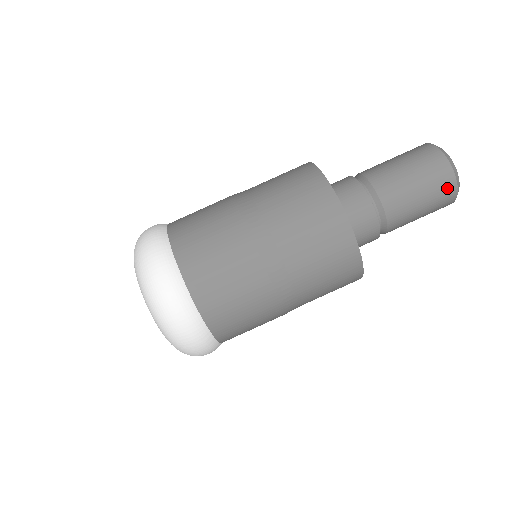
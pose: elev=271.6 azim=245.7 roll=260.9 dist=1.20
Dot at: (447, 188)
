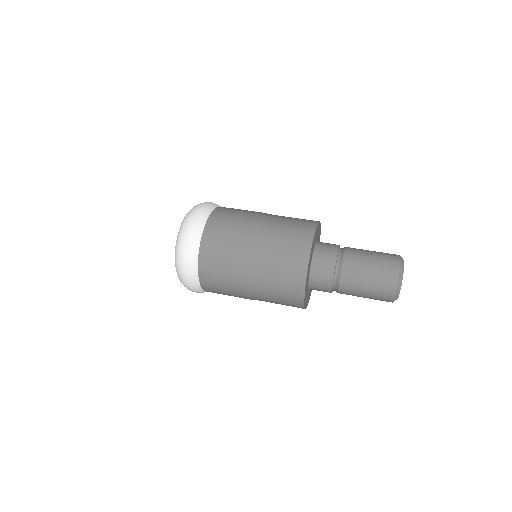
Dot at: (391, 270)
